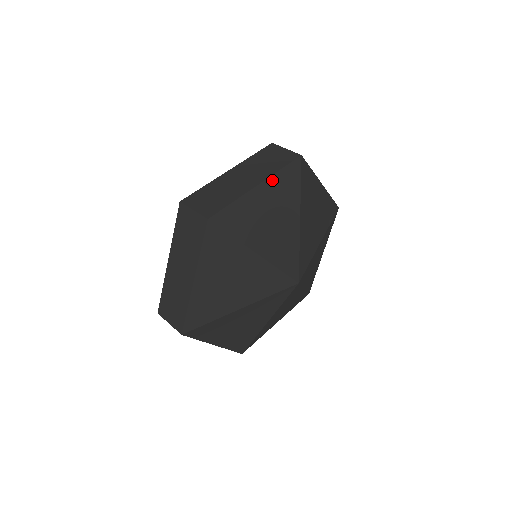
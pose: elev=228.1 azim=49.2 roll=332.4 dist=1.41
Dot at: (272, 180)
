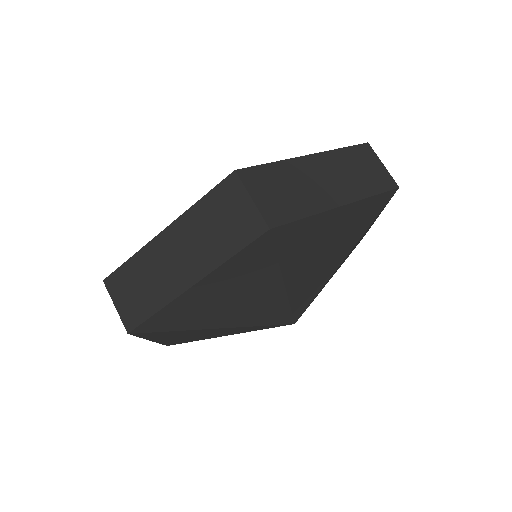
Dot at: (217, 273)
